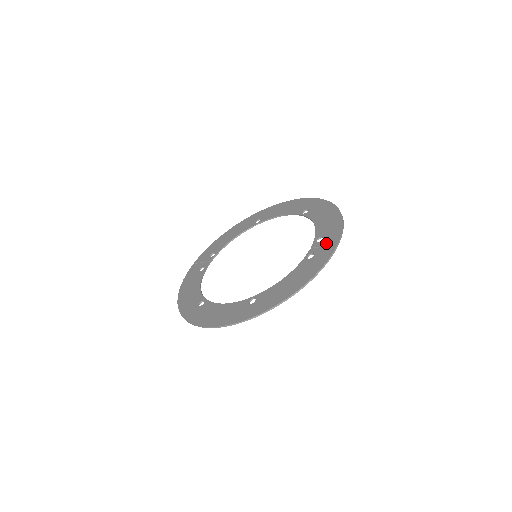
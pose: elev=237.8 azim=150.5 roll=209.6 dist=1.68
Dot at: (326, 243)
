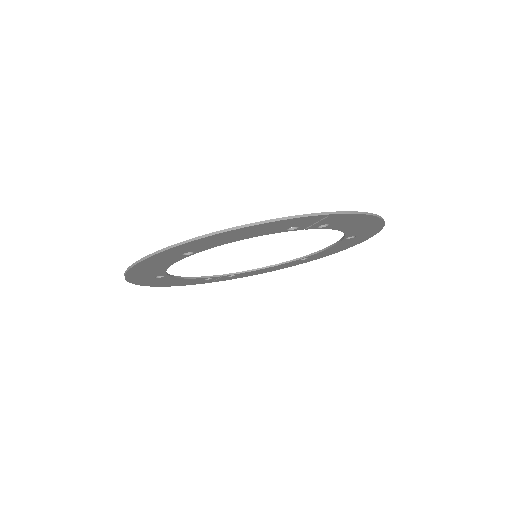
Dot at: occluded
